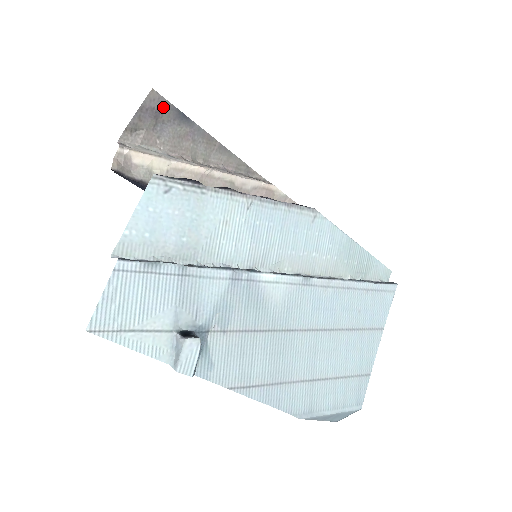
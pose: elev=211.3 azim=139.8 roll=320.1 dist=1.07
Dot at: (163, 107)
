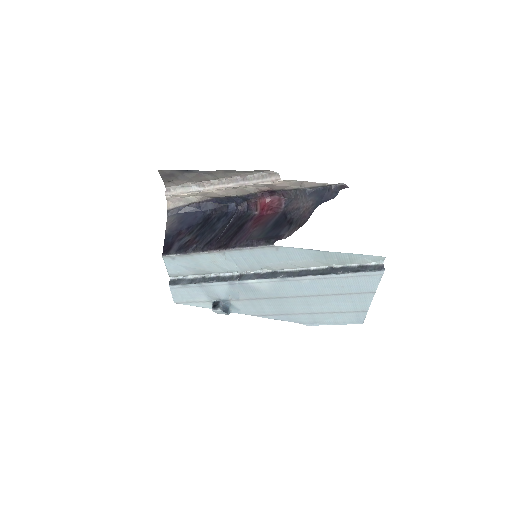
Dot at: (172, 172)
